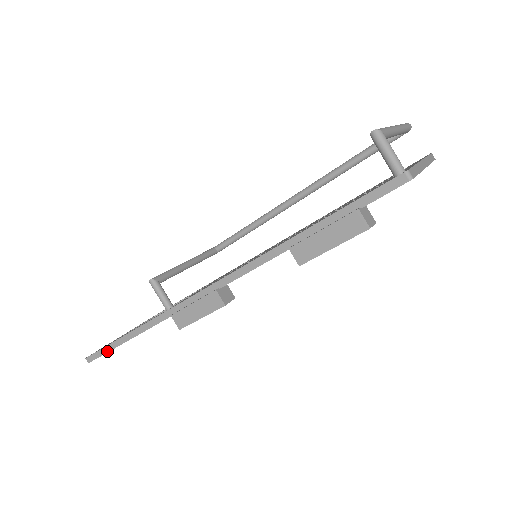
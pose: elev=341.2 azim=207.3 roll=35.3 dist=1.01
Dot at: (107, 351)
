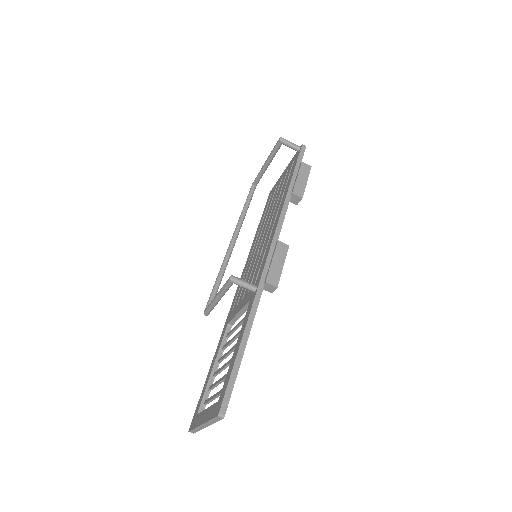
Dot at: (235, 376)
